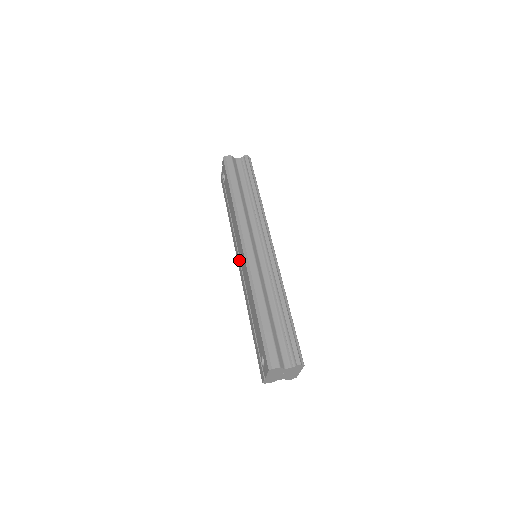
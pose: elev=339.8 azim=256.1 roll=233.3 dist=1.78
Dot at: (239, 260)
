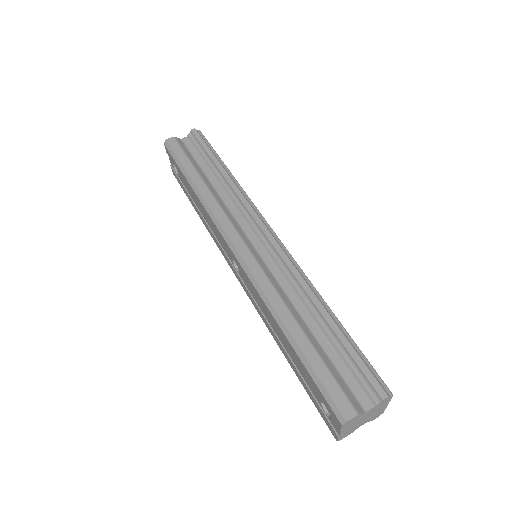
Dot at: (235, 271)
